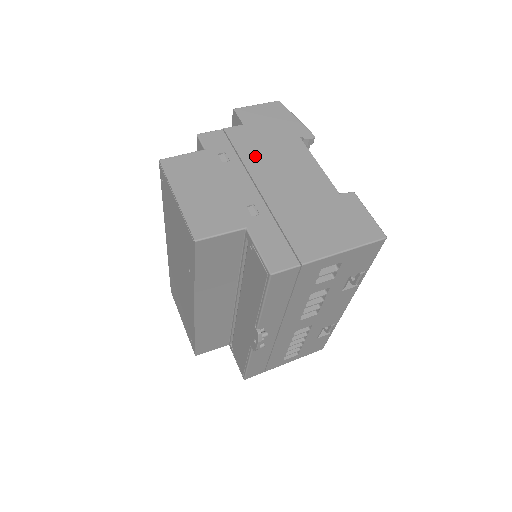
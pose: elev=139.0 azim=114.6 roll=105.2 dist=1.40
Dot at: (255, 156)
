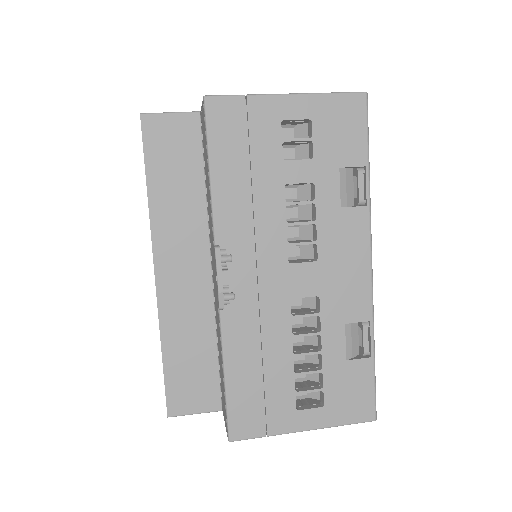
Dot at: occluded
